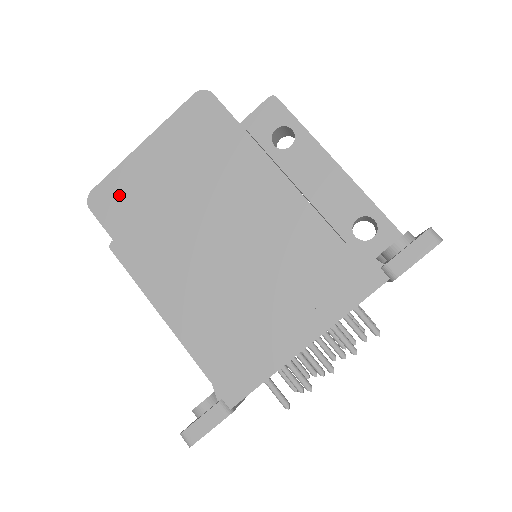
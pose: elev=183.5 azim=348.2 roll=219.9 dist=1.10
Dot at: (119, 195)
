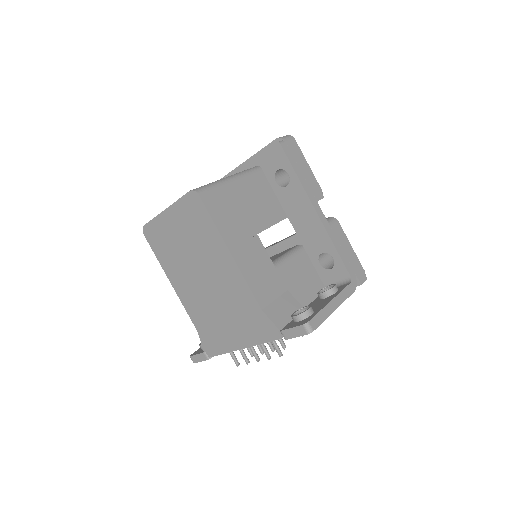
Dot at: (157, 234)
